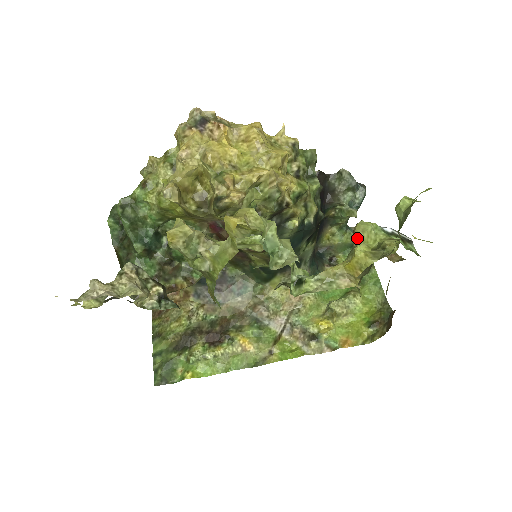
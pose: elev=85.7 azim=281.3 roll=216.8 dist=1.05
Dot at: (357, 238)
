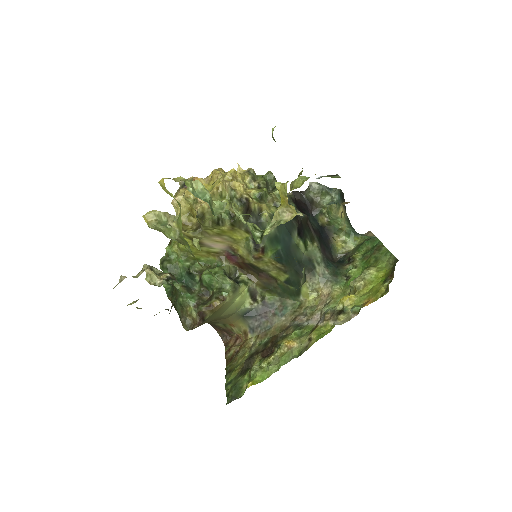
Dot at: (291, 189)
